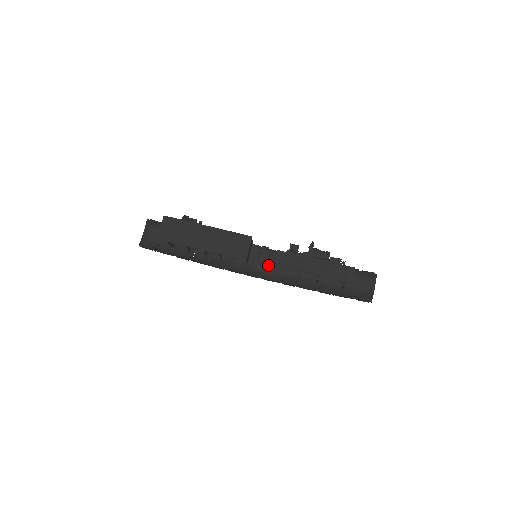
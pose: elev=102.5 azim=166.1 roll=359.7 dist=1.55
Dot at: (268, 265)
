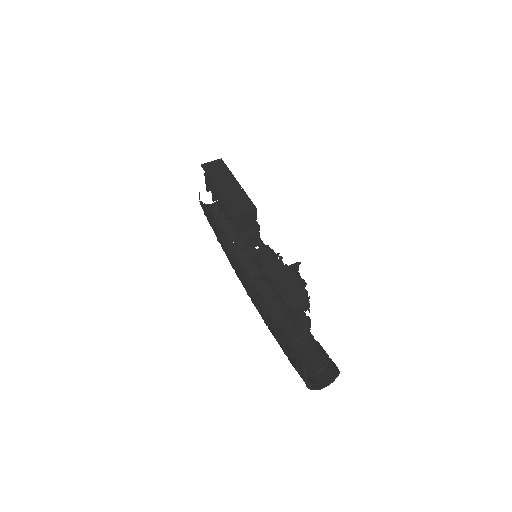
Dot at: (261, 280)
